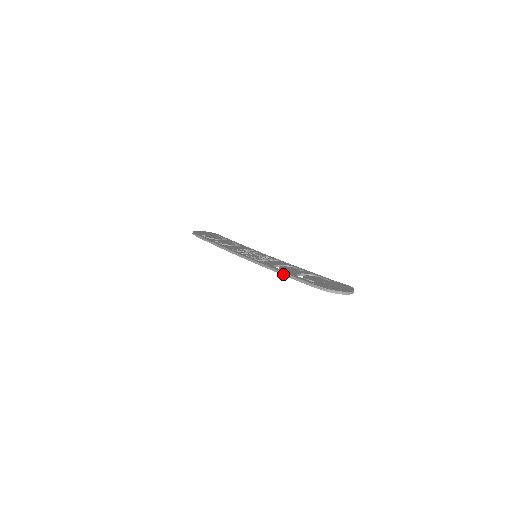
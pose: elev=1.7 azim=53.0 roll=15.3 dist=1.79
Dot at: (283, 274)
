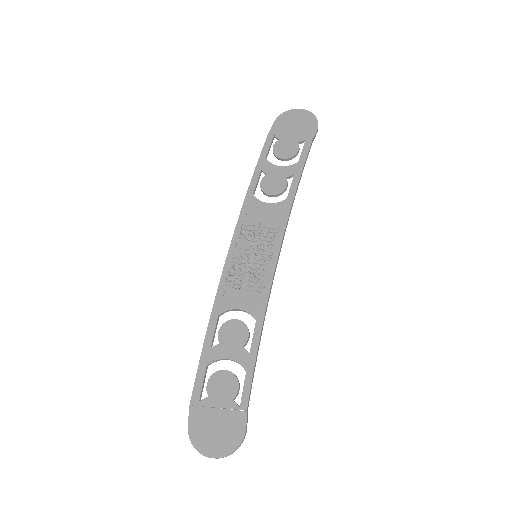
Dot at: (203, 348)
